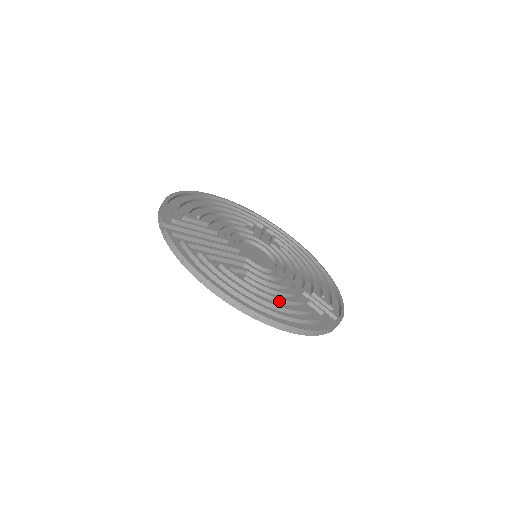
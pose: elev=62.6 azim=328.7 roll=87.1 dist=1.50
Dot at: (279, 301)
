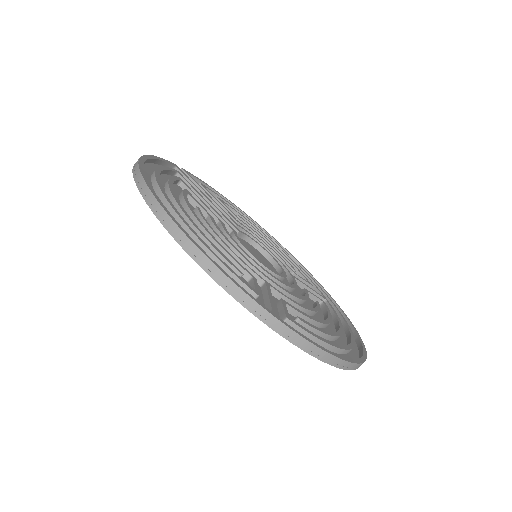
Dot at: (202, 231)
